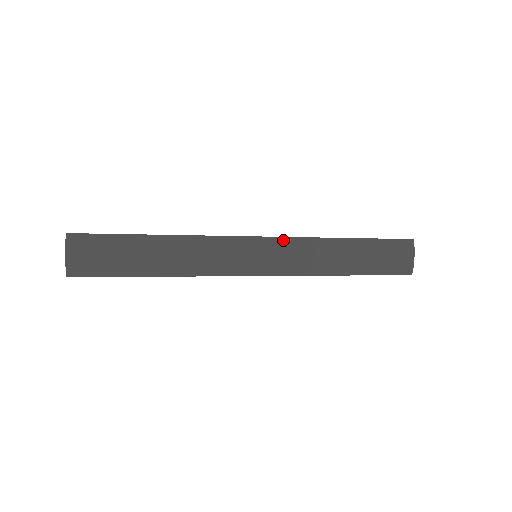
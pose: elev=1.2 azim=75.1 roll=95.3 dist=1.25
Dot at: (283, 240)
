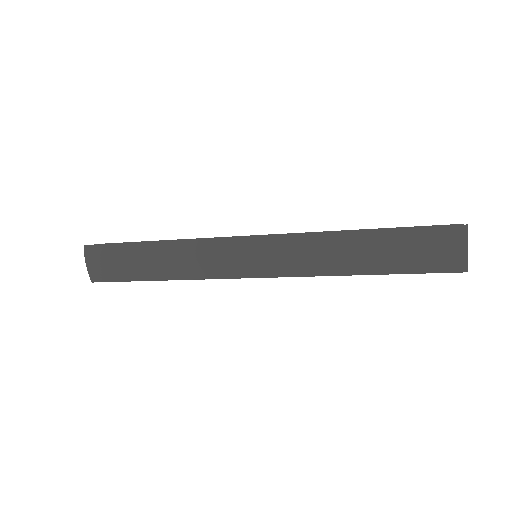
Dot at: (281, 238)
